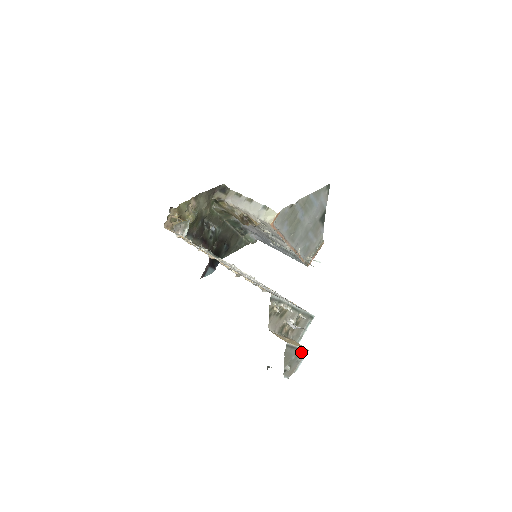
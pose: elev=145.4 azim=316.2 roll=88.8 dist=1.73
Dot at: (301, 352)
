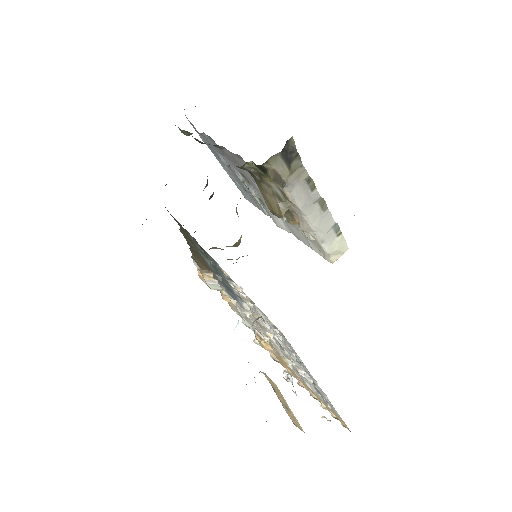
Dot at: occluded
